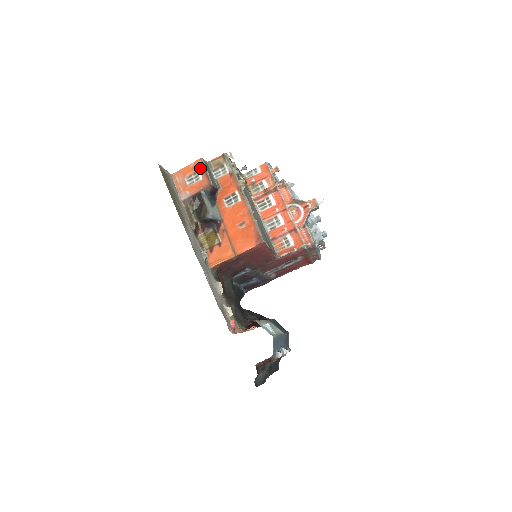
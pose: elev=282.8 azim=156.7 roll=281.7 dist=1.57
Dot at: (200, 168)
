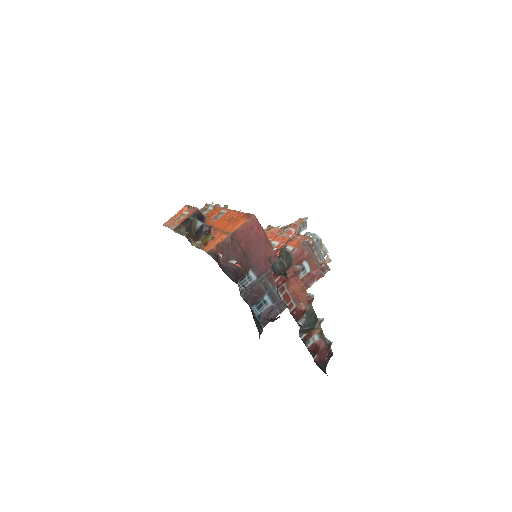
Dot at: (186, 210)
